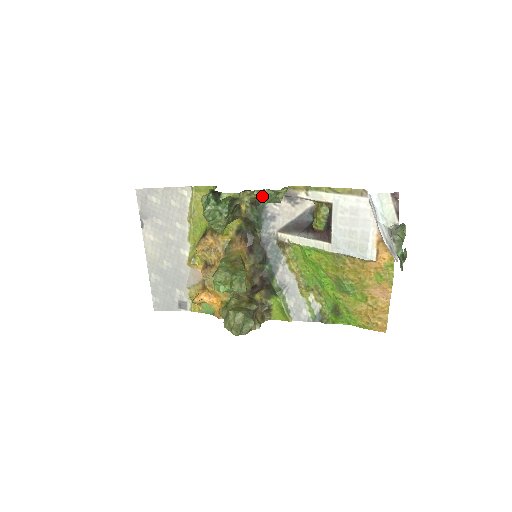
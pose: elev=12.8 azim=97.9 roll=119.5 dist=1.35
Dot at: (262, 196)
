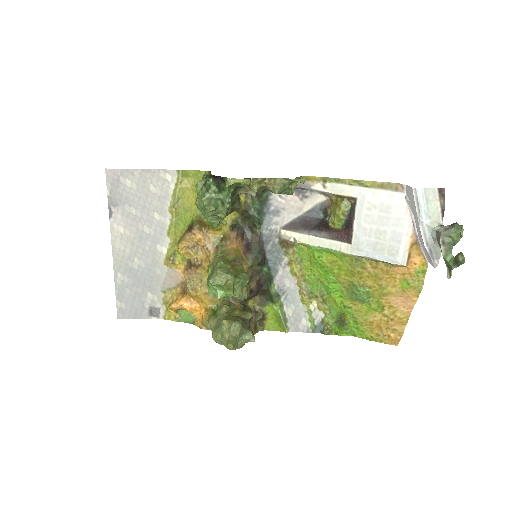
Dot at: (273, 185)
